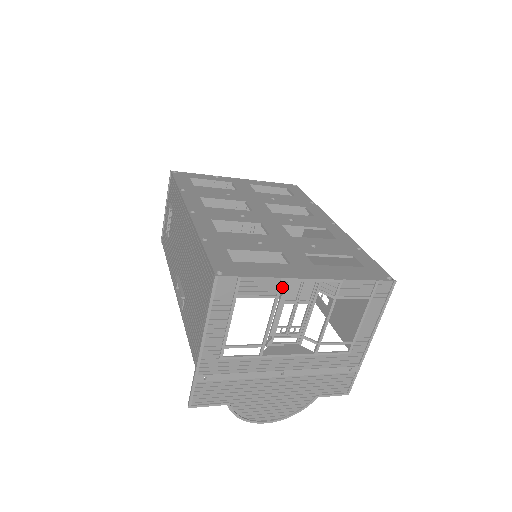
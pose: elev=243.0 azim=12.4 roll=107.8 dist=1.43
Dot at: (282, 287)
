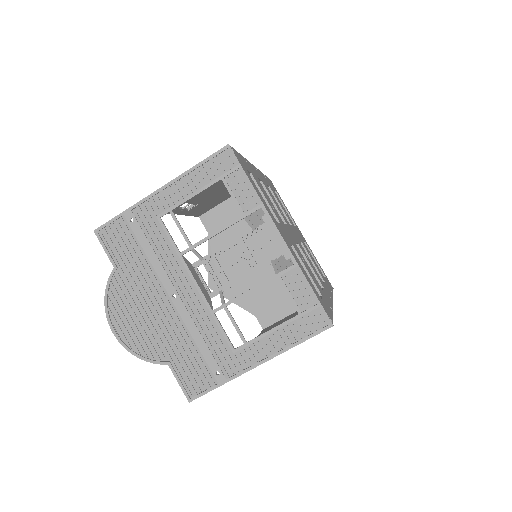
Dot at: (255, 215)
